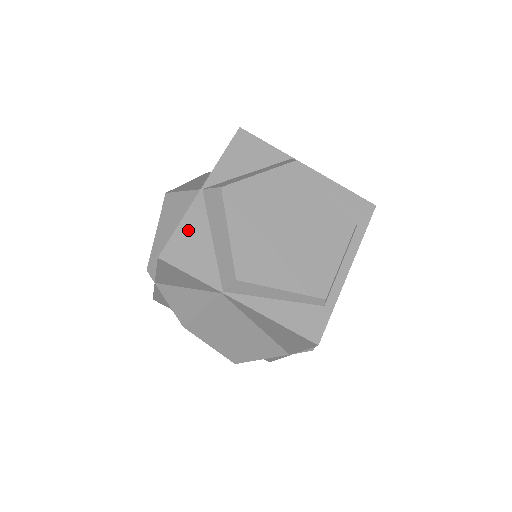
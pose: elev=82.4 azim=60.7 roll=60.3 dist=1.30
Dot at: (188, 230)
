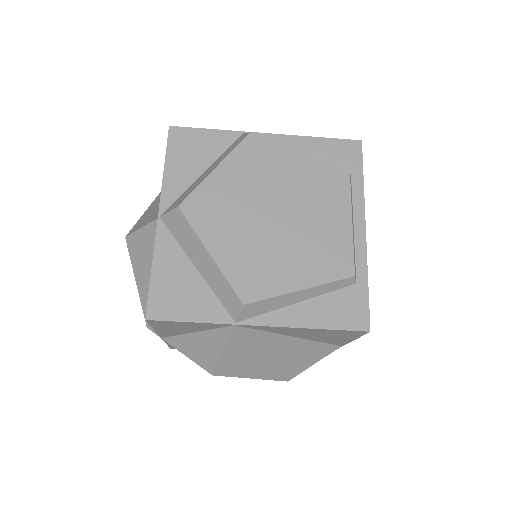
Dot at: (165, 272)
